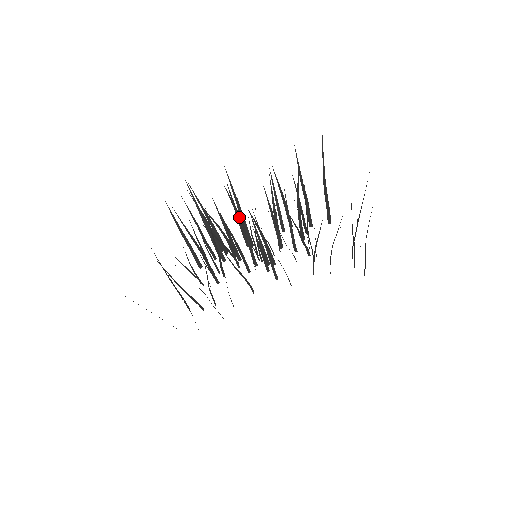
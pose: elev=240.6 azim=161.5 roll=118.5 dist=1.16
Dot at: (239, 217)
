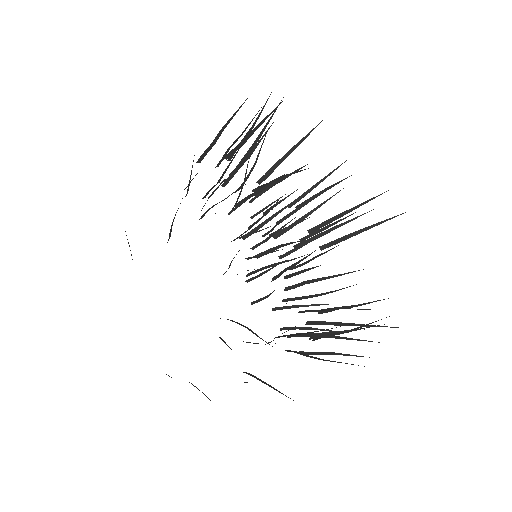
Dot at: (279, 180)
